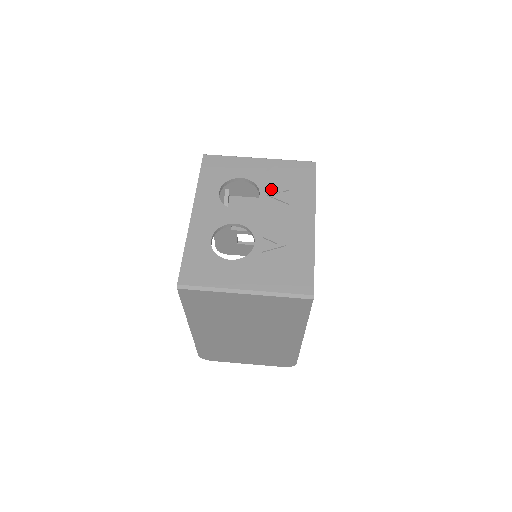
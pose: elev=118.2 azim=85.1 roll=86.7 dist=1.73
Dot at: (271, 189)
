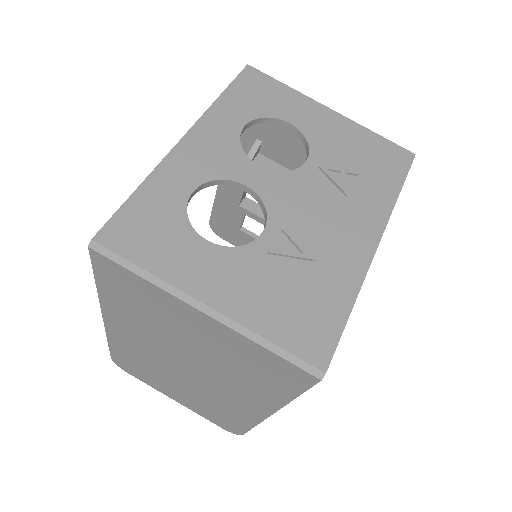
Dot at: (329, 160)
